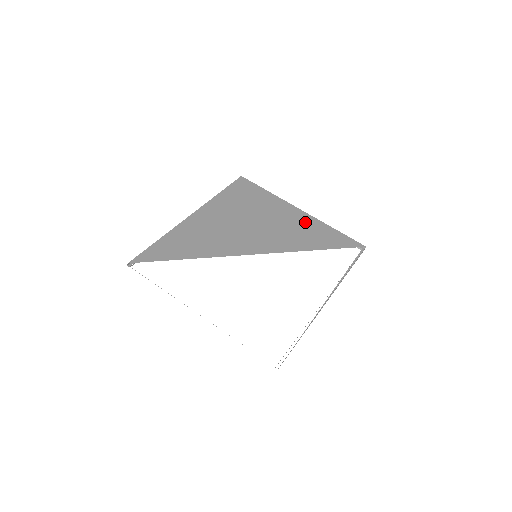
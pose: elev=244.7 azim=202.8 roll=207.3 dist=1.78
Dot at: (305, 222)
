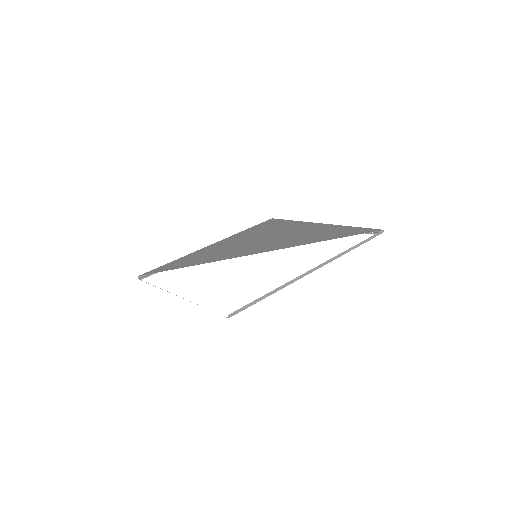
Dot at: (320, 229)
